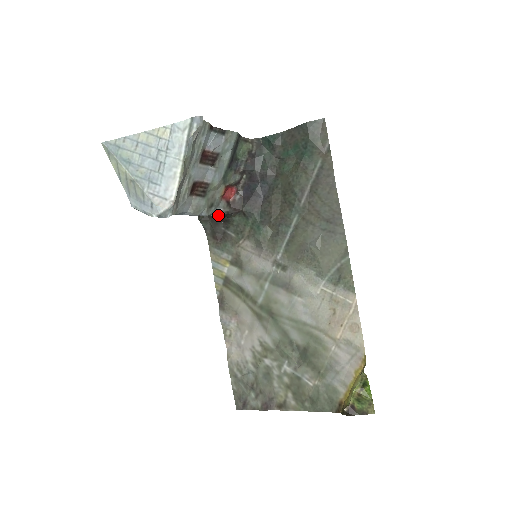
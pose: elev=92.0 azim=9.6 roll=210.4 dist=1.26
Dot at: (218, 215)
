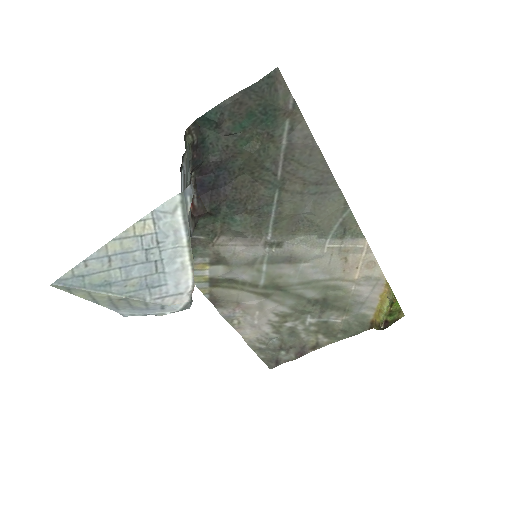
Dot at: occluded
